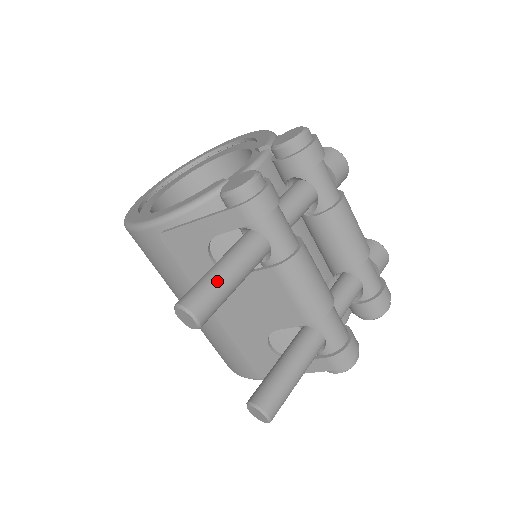
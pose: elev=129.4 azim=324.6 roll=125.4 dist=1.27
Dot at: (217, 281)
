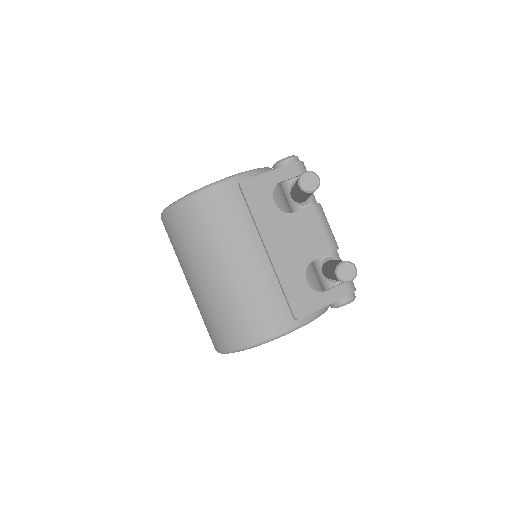
Dot at: occluded
